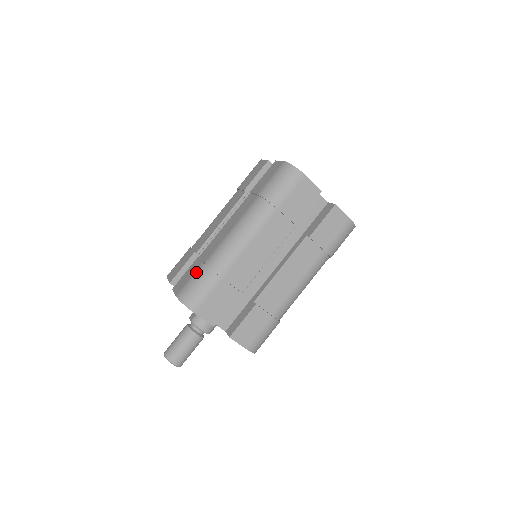
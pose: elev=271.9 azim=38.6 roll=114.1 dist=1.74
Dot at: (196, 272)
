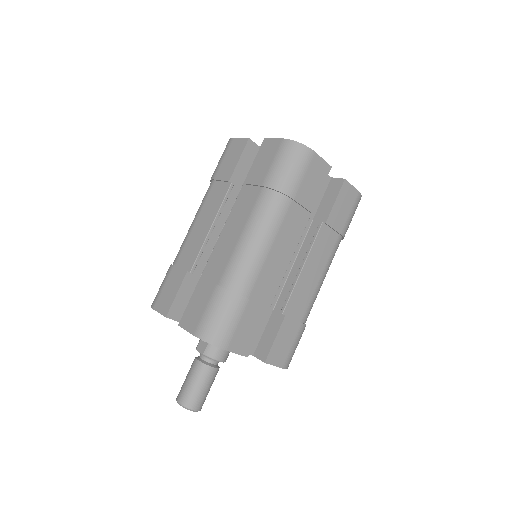
Dot at: (212, 299)
